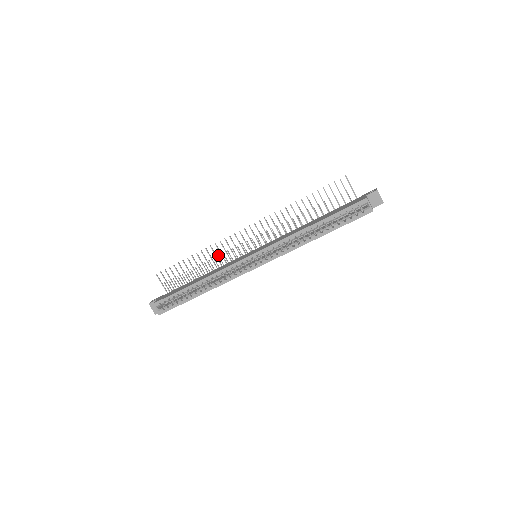
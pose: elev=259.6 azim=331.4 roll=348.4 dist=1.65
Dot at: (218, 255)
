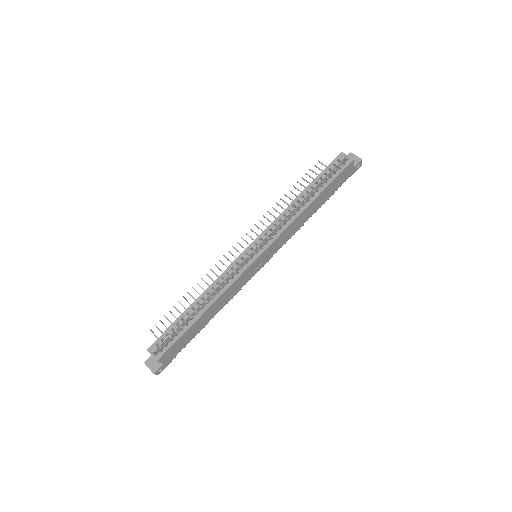
Dot at: occluded
